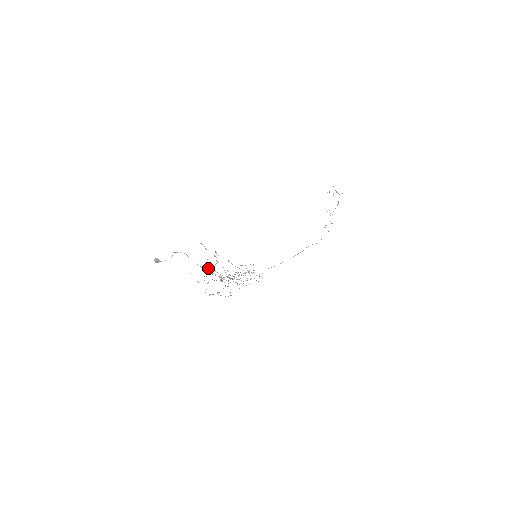
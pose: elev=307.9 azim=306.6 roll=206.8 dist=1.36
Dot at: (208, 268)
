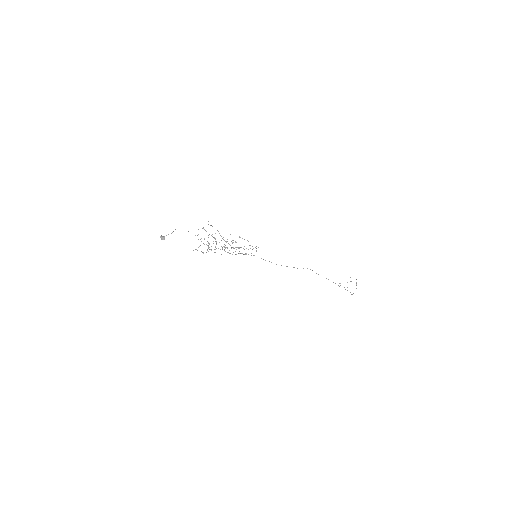
Dot at: occluded
